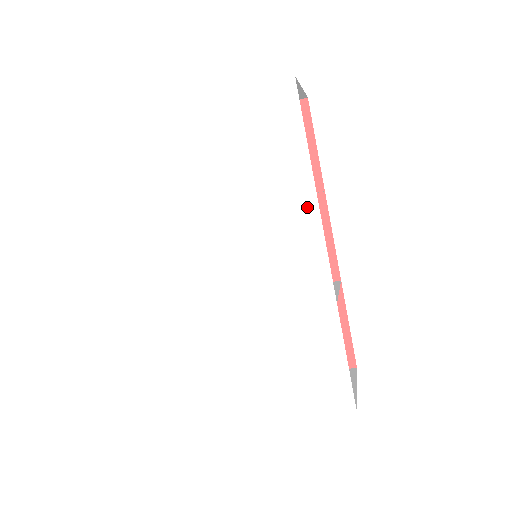
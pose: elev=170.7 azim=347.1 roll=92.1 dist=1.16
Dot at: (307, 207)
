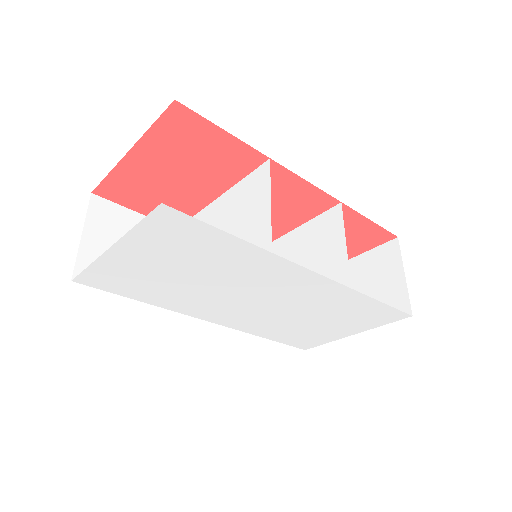
Dot at: (272, 262)
